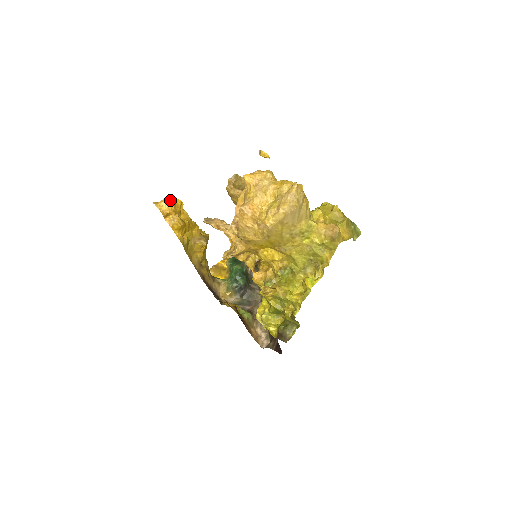
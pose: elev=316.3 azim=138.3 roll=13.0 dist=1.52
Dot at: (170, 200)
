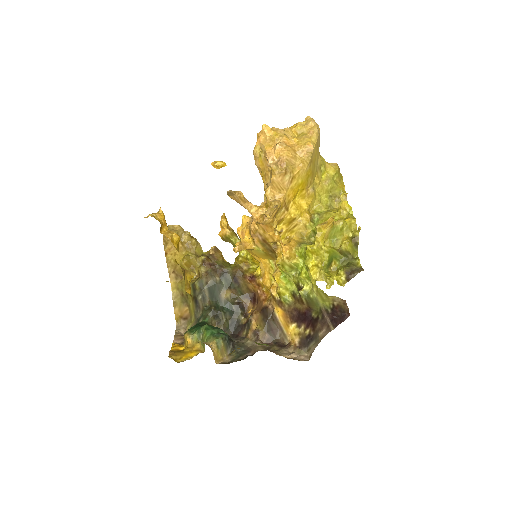
Dot at: (157, 213)
